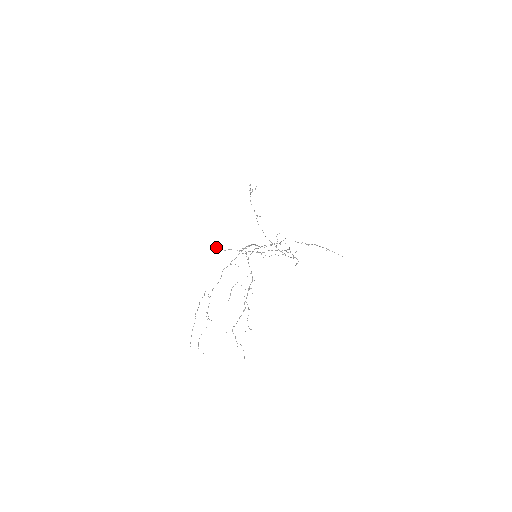
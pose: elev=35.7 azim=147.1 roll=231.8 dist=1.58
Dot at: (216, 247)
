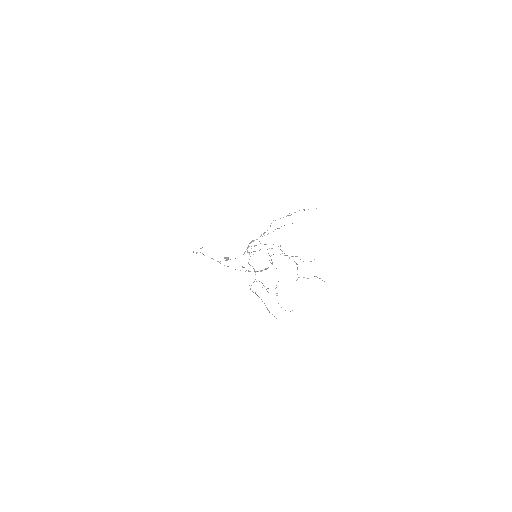
Dot at: (227, 259)
